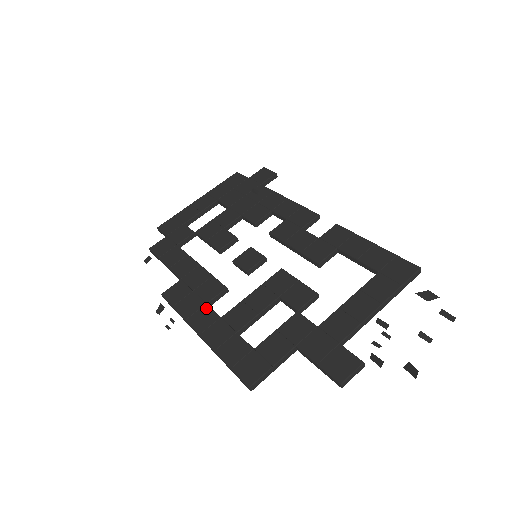
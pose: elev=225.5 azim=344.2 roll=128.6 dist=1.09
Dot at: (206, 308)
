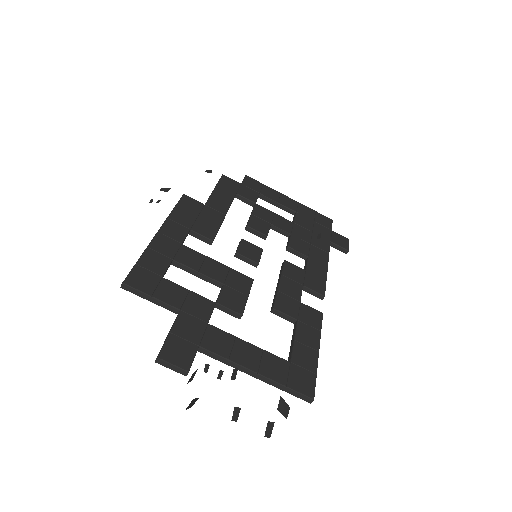
Dot at: (186, 230)
